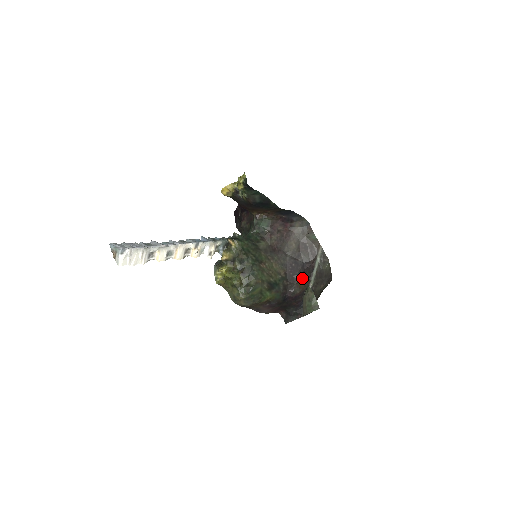
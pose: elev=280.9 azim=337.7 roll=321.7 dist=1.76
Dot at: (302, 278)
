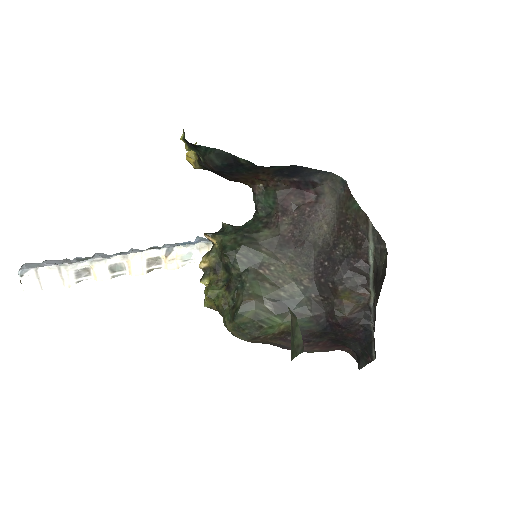
Dot at: (344, 287)
